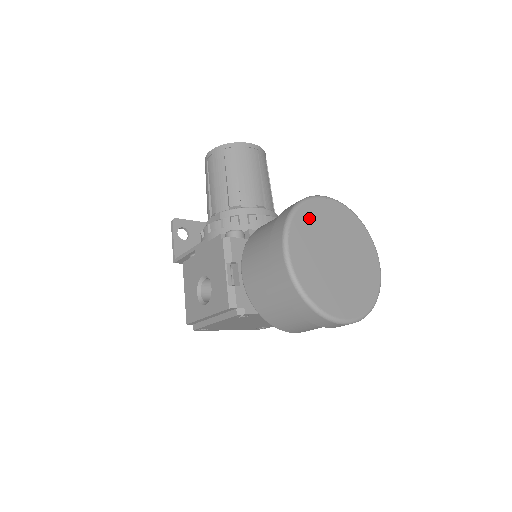
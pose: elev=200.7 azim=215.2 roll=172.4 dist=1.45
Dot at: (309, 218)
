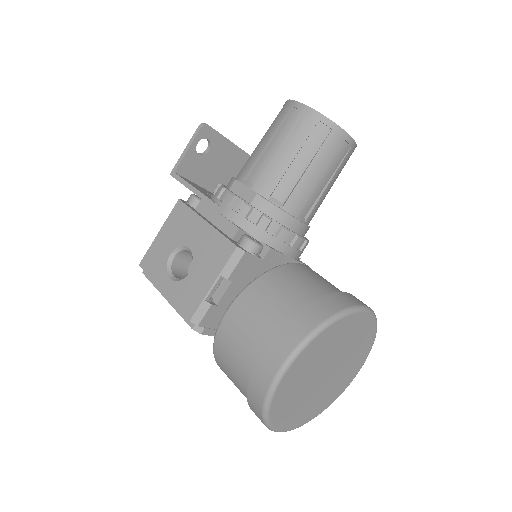
Dot at: (334, 334)
